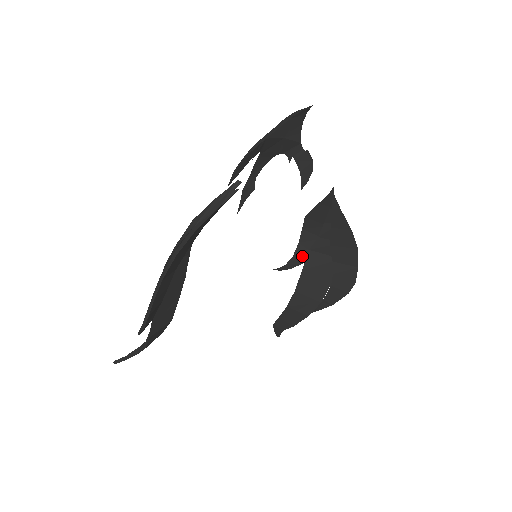
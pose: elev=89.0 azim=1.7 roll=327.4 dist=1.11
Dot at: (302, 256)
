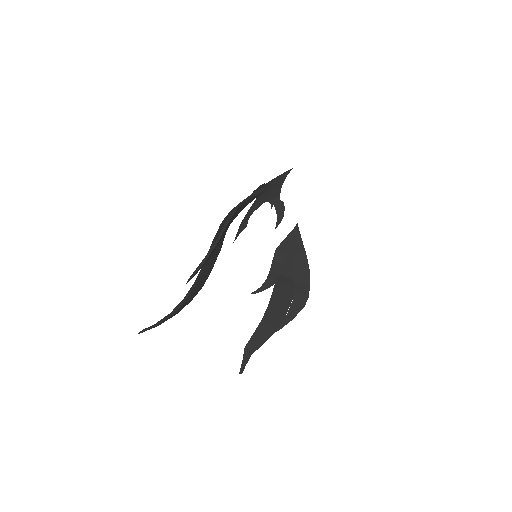
Dot at: (272, 280)
